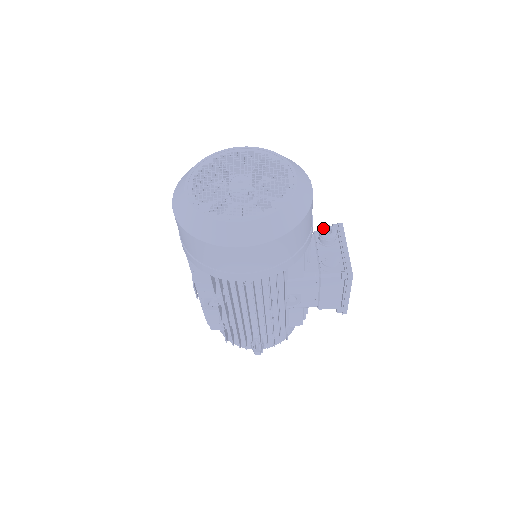
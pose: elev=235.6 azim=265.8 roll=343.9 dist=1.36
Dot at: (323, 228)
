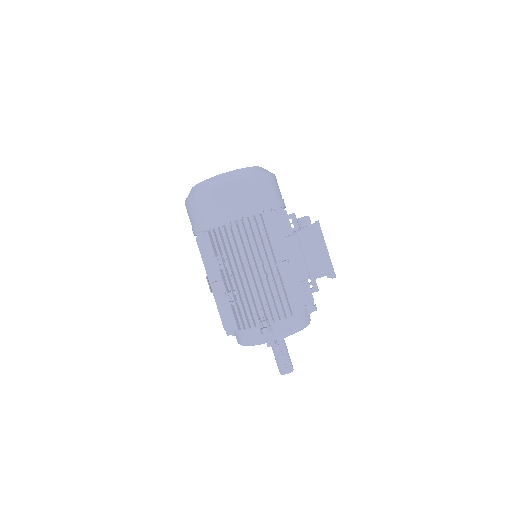
Dot at: occluded
